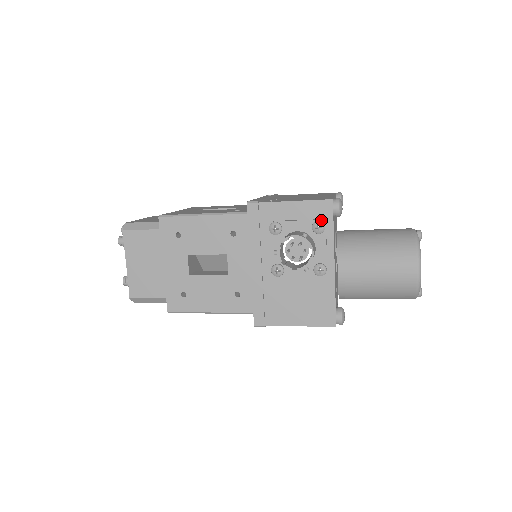
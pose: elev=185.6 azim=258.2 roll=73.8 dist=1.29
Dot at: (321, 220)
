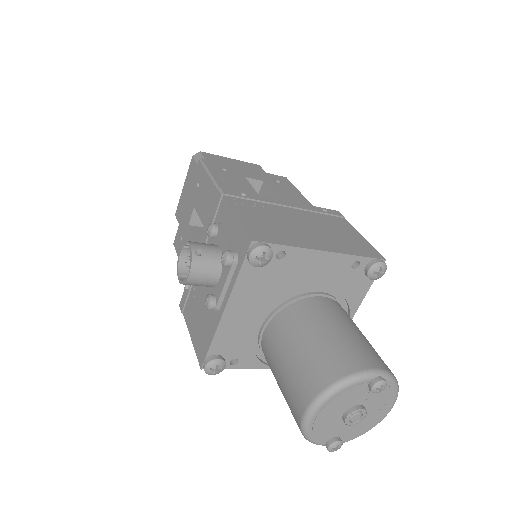
Dot at: (233, 253)
